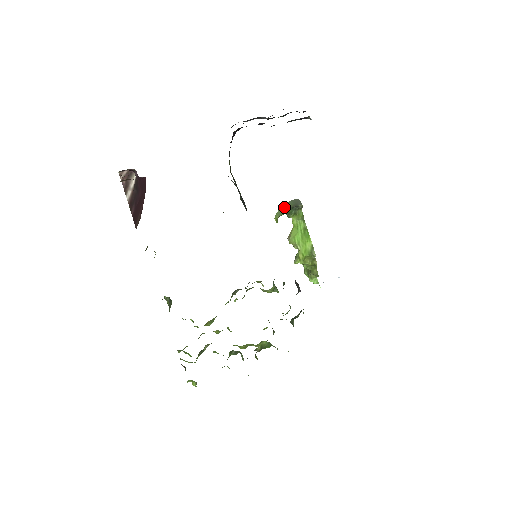
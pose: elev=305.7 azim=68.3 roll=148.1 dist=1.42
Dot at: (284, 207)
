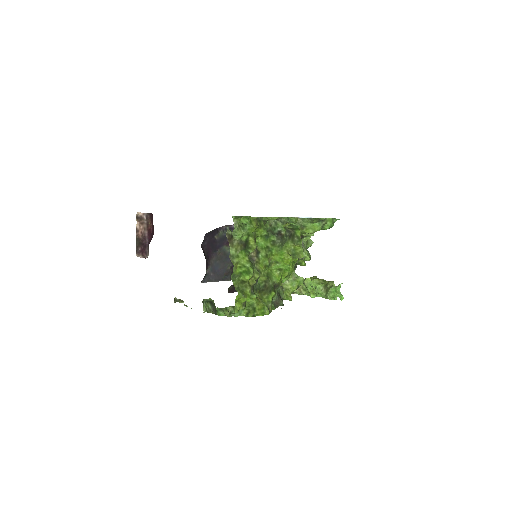
Dot at: occluded
